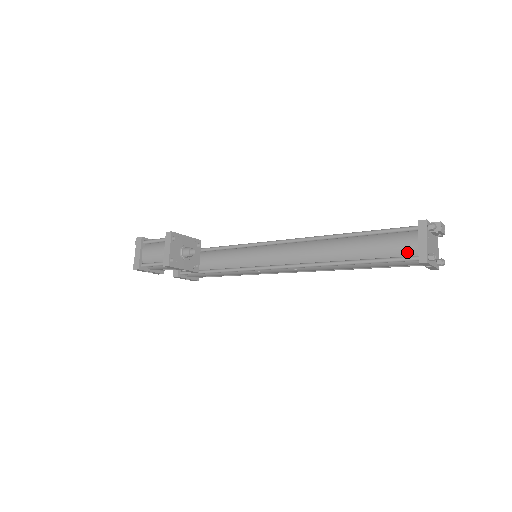
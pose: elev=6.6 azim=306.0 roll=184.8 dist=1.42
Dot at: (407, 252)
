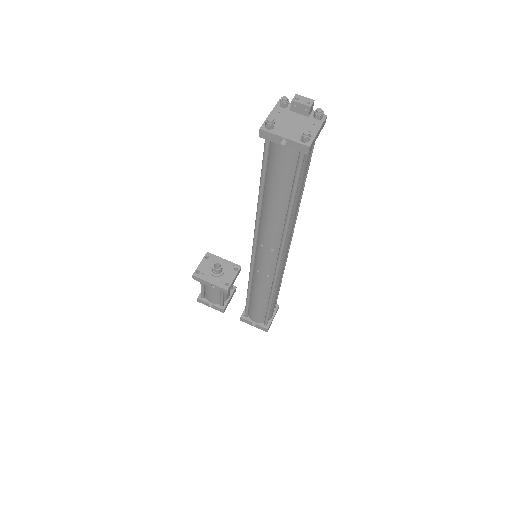
Dot at: occluded
